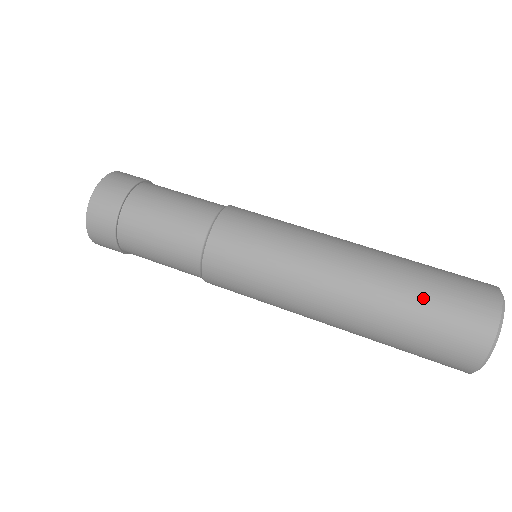
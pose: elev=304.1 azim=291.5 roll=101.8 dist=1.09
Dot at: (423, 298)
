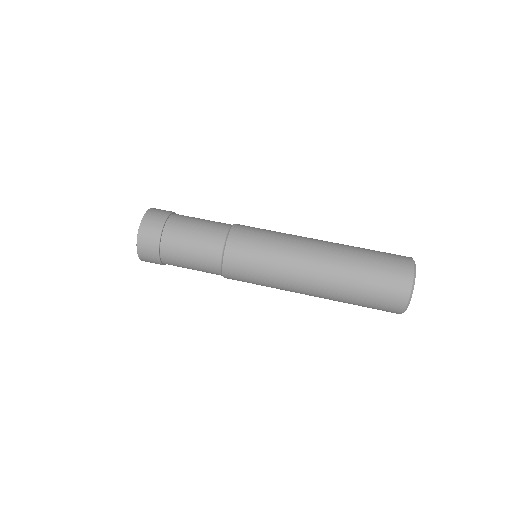
Dot at: (366, 273)
